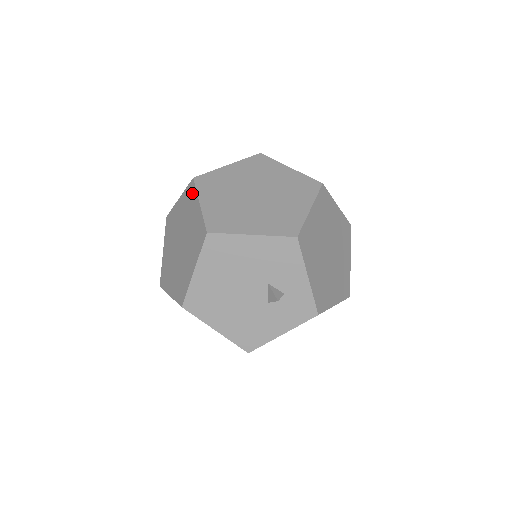
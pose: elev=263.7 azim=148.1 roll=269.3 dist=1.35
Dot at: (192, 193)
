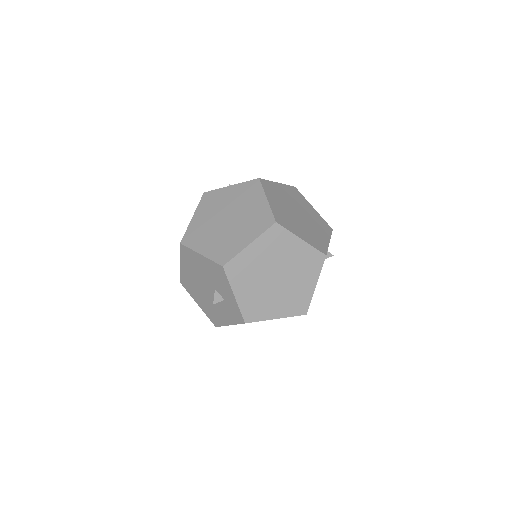
Dot at: occluded
